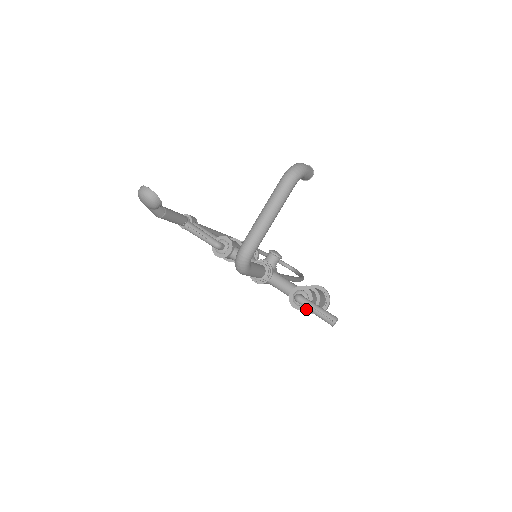
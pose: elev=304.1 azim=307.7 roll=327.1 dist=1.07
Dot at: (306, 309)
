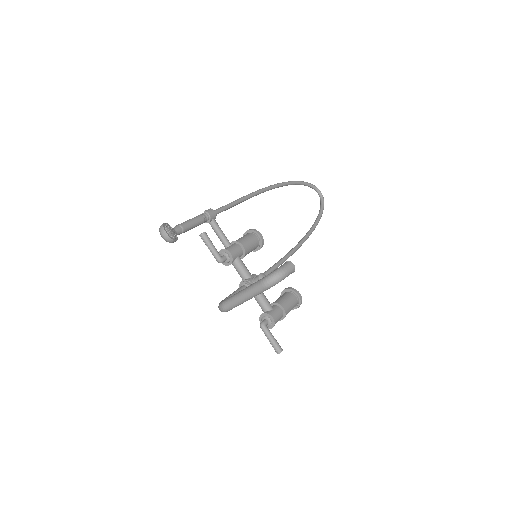
Dot at: occluded
